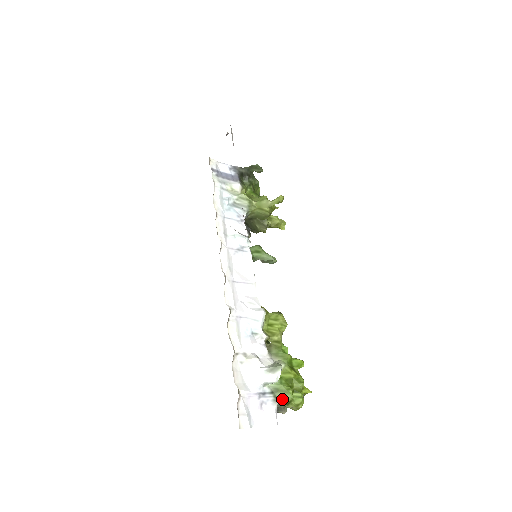
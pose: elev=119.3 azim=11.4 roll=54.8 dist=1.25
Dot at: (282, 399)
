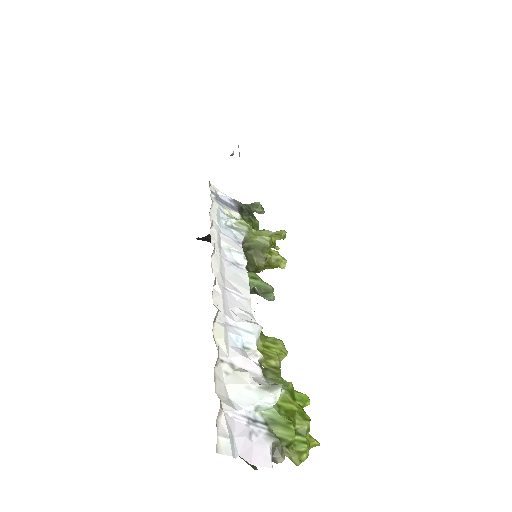
Dot at: (280, 436)
